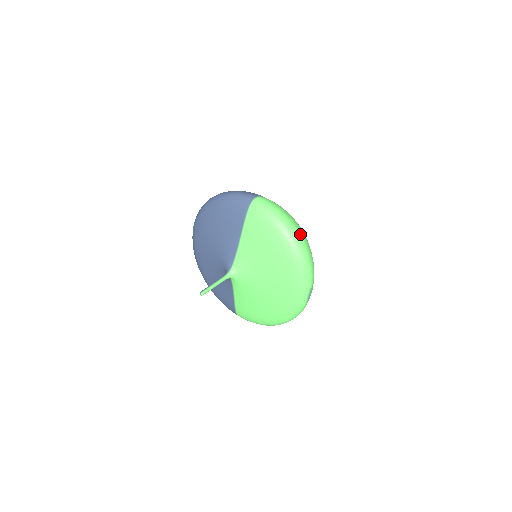
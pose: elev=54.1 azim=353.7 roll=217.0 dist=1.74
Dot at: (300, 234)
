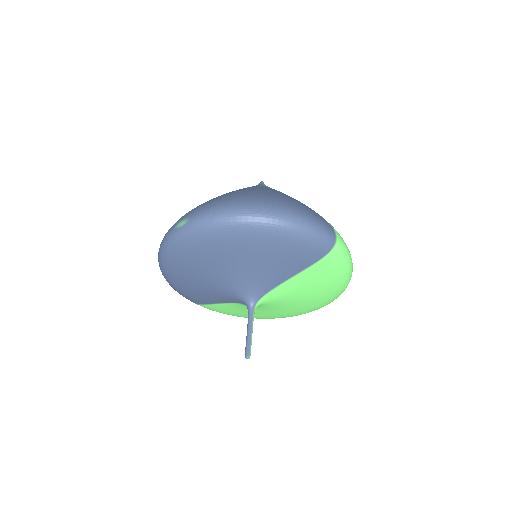
Dot at: occluded
